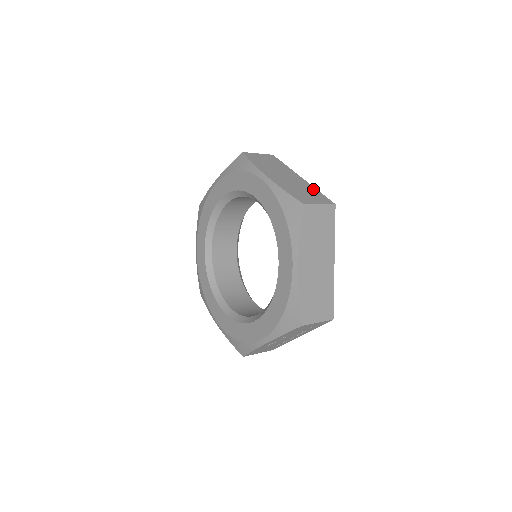
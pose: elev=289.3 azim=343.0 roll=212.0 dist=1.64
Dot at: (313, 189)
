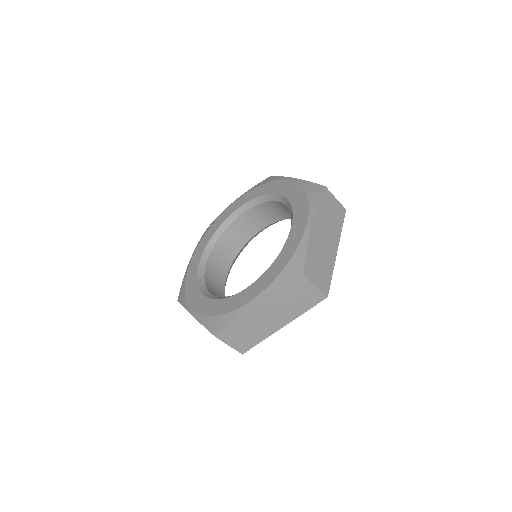
Dot at: (331, 269)
